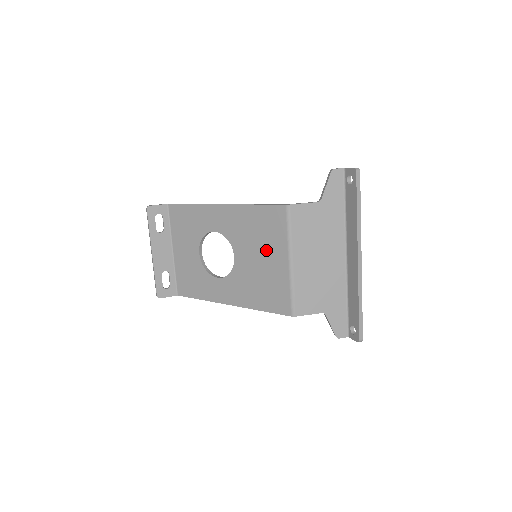
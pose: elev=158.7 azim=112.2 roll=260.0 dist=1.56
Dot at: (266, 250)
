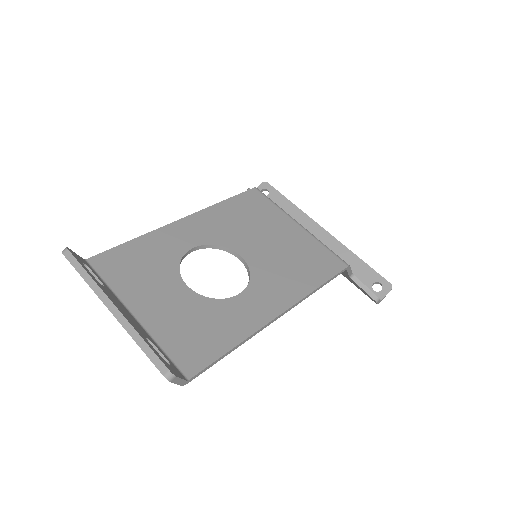
Dot at: (270, 228)
